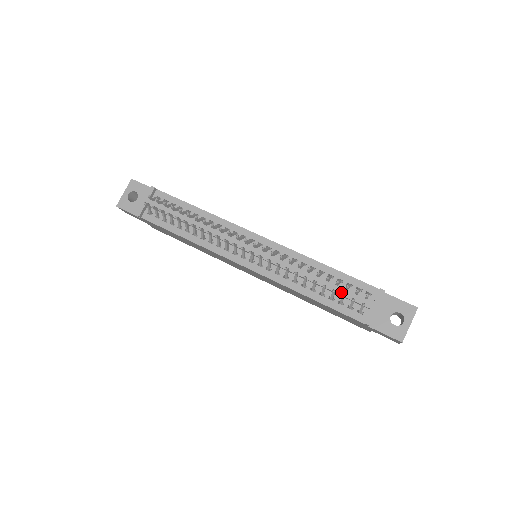
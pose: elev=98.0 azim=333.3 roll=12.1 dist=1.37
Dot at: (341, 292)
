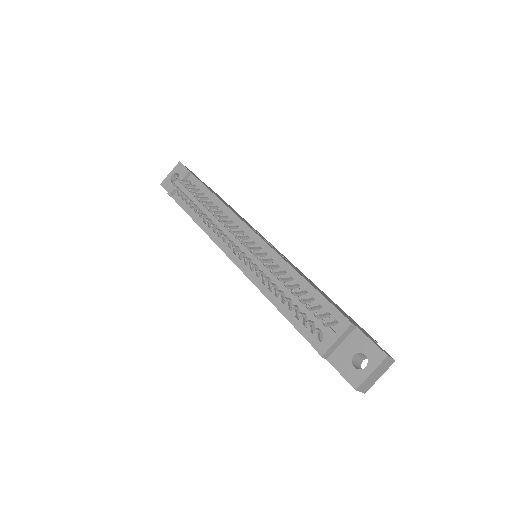
Dot at: (307, 312)
